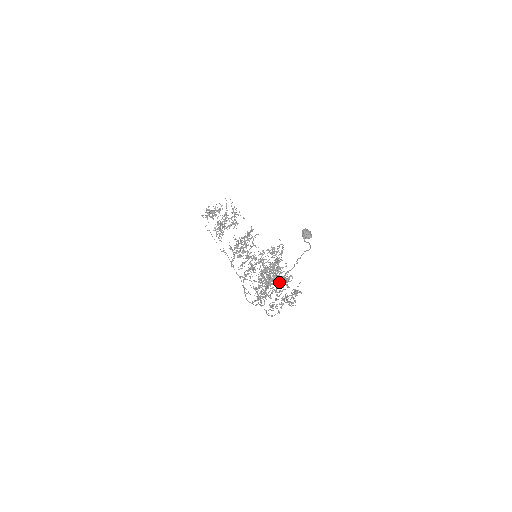
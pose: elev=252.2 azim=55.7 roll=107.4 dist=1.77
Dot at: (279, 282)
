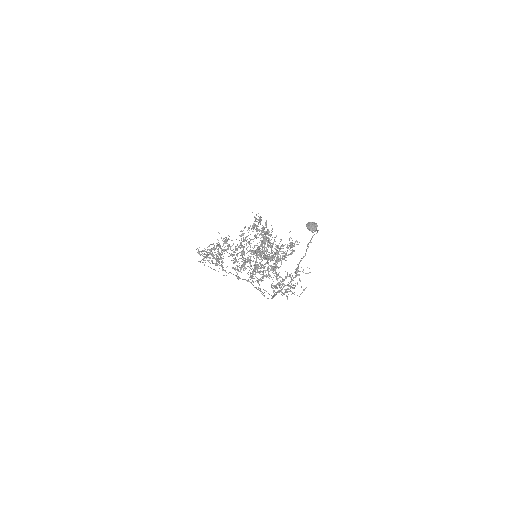
Dot at: (284, 259)
